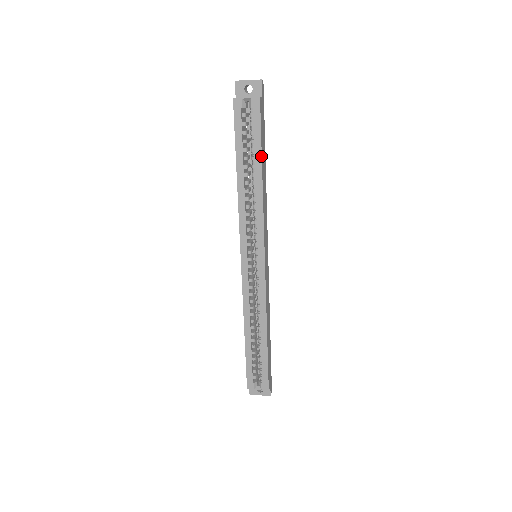
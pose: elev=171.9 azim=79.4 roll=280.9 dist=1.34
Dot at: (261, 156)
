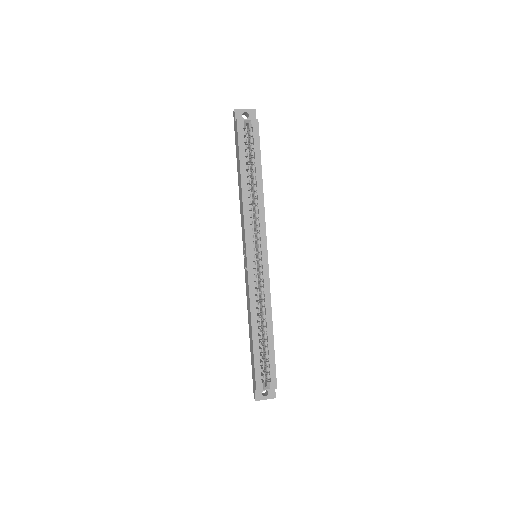
Dot at: (261, 165)
